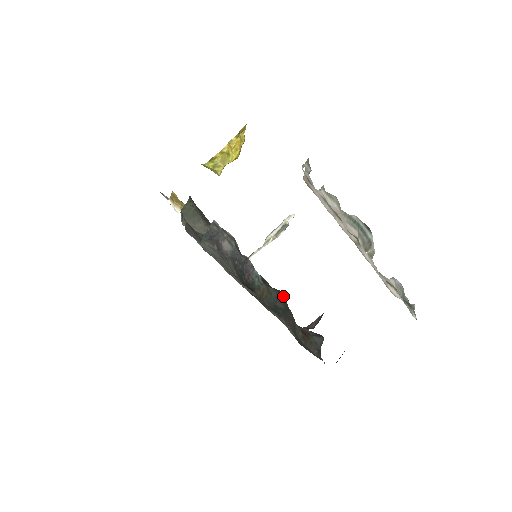
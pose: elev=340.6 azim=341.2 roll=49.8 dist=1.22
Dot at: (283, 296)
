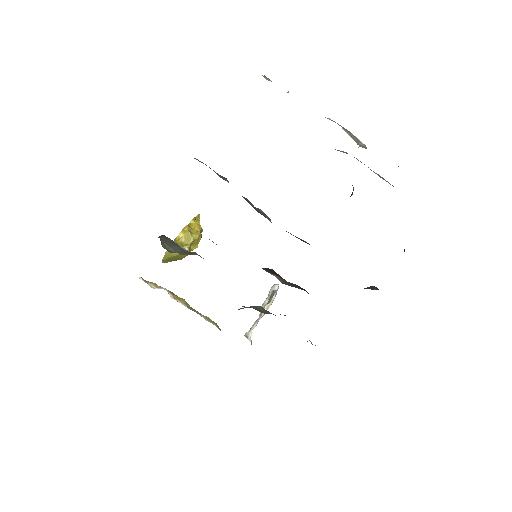
Dot at: occluded
